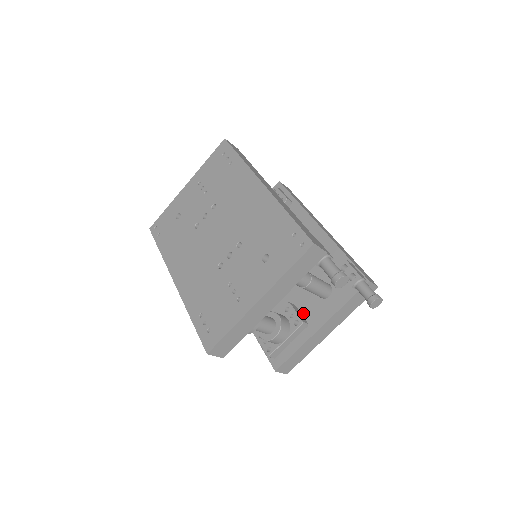
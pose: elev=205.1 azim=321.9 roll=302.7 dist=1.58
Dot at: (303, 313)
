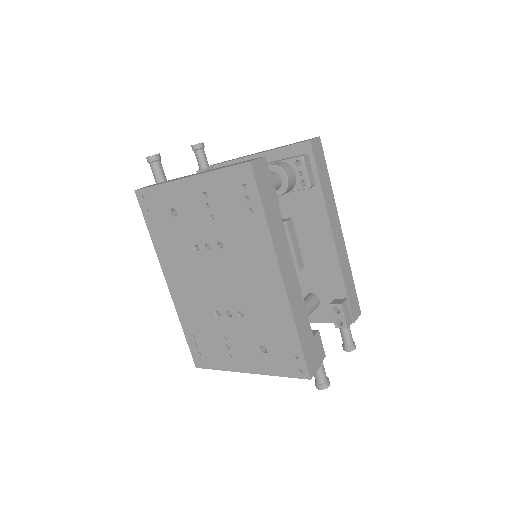
Dot at: occluded
